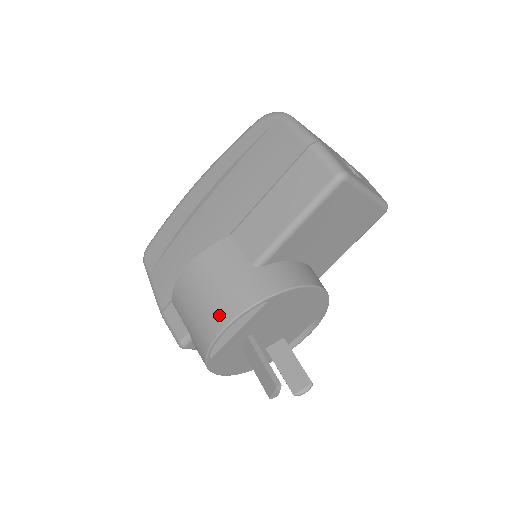
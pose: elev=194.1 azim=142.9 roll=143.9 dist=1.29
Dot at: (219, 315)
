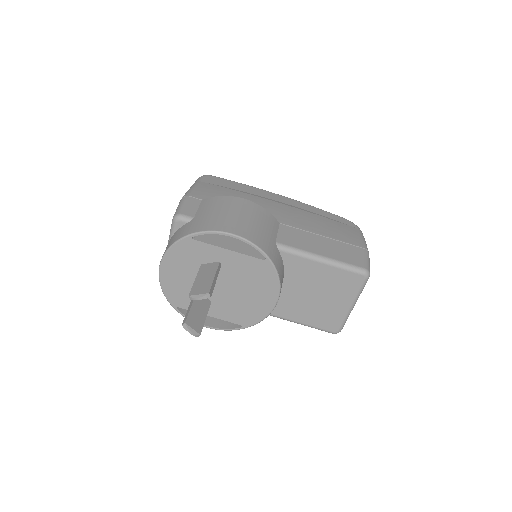
Dot at: (238, 228)
